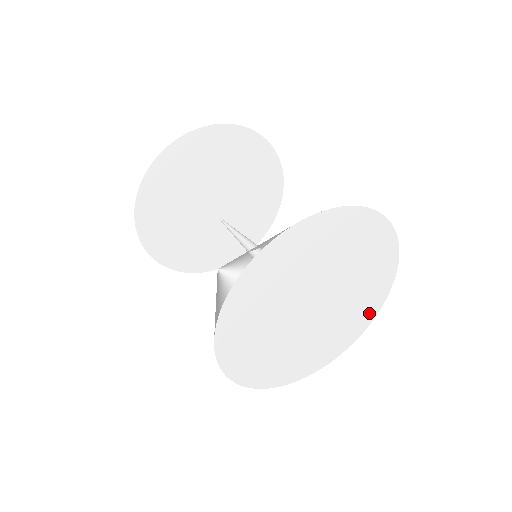
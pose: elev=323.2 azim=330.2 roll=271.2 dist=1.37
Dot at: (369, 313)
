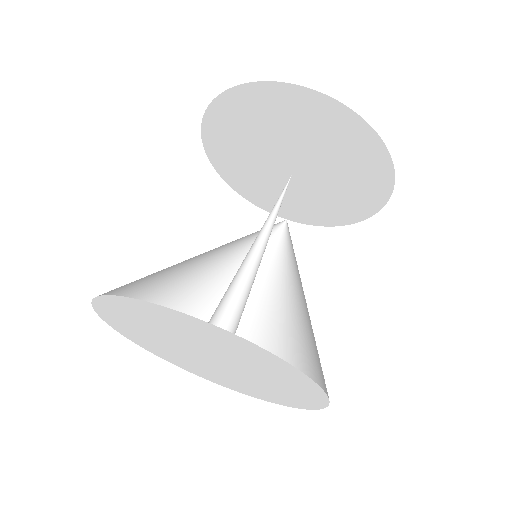
Dot at: (292, 402)
